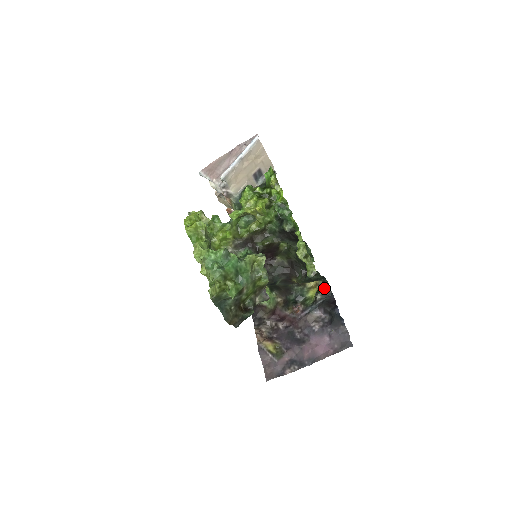
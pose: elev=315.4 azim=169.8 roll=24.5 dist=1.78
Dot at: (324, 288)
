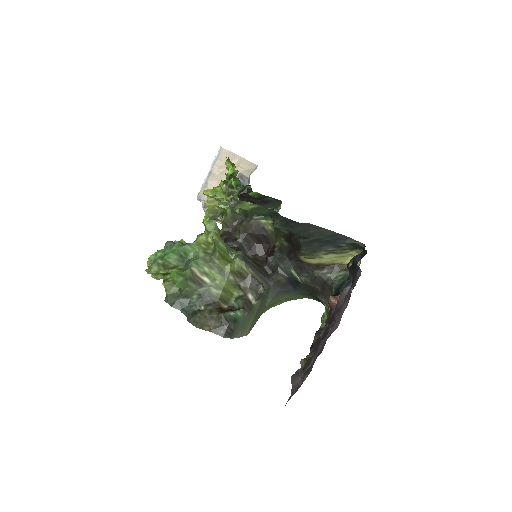
Dot at: occluded
